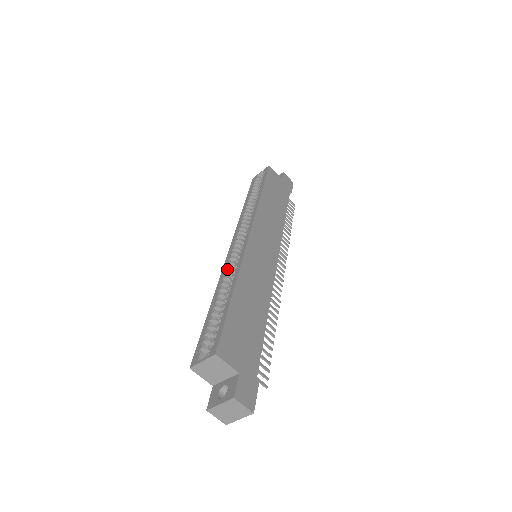
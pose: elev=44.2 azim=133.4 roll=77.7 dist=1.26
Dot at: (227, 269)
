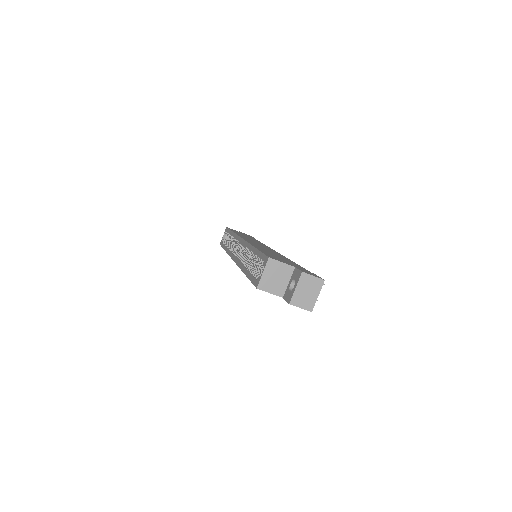
Dot at: occluded
